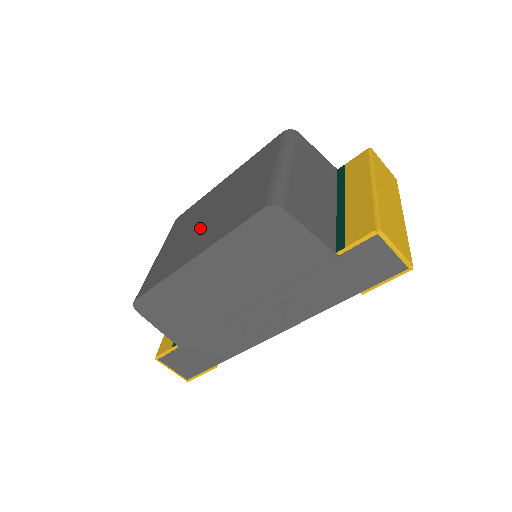
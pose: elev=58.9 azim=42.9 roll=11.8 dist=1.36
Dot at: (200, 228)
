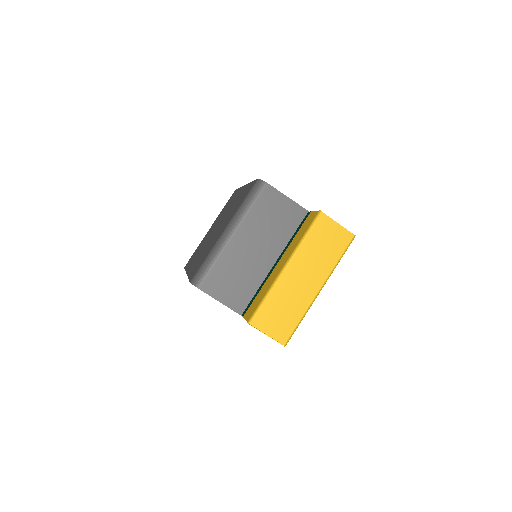
Dot at: (208, 239)
